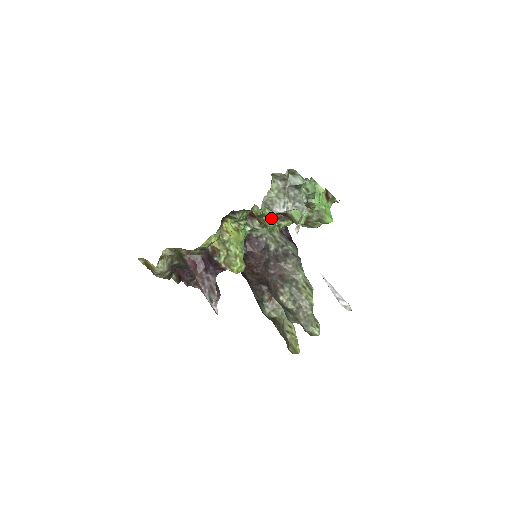
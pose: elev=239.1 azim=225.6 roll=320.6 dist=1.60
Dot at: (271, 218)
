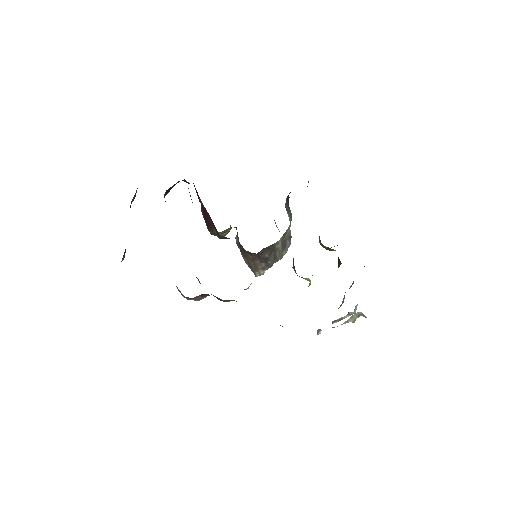
Dot at: occluded
